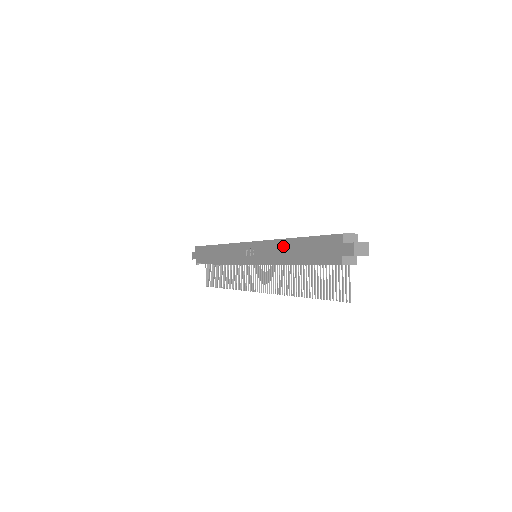
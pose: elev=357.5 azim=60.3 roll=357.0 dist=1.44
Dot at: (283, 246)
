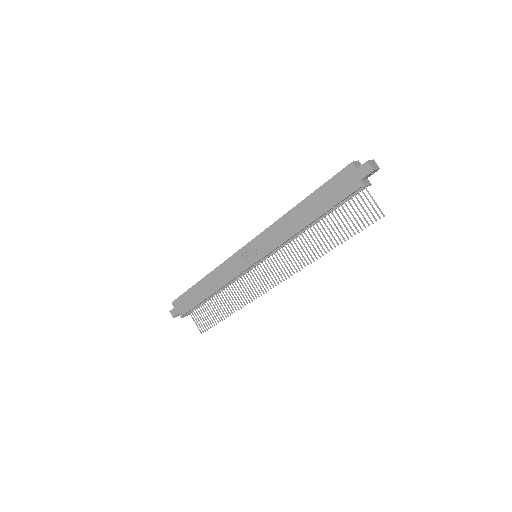
Dot at: (290, 219)
